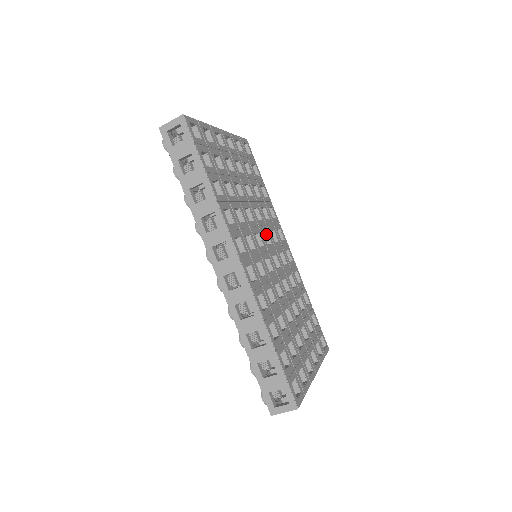
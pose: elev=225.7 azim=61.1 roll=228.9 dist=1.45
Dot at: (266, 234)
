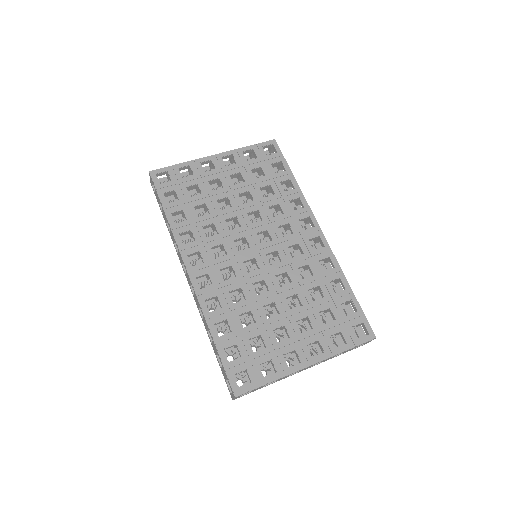
Dot at: (268, 232)
